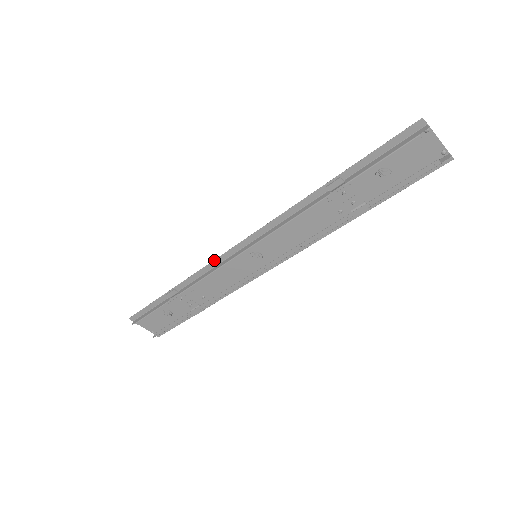
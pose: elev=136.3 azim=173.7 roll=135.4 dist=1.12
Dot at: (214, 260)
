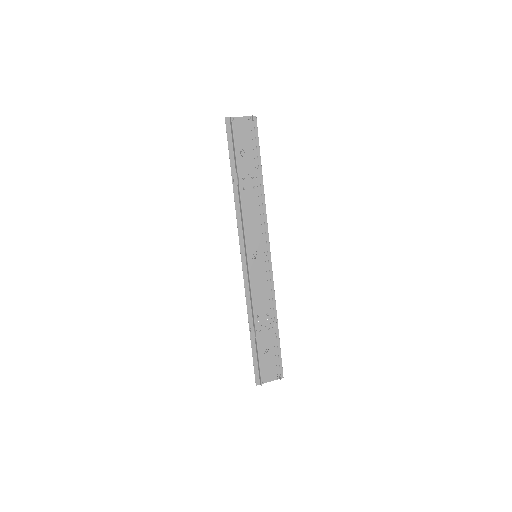
Dot at: (244, 284)
